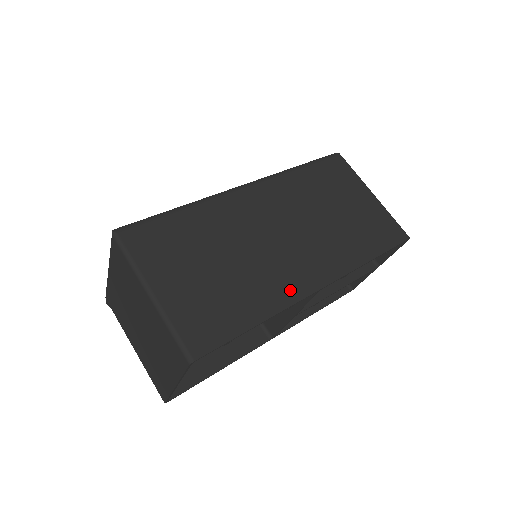
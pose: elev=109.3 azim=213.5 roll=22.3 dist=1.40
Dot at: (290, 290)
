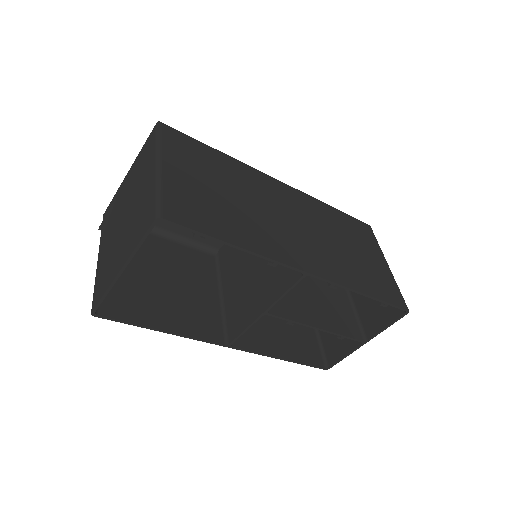
Dot at: (279, 251)
